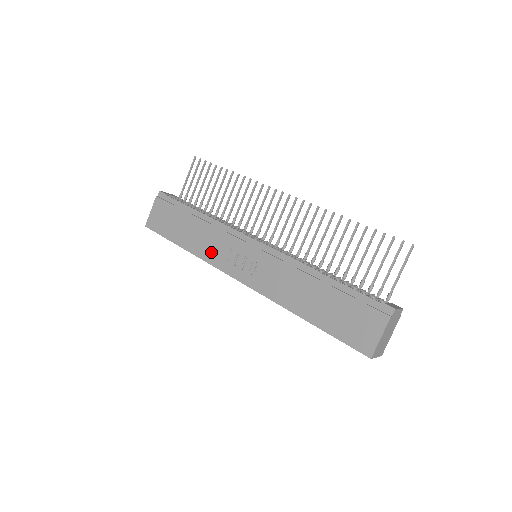
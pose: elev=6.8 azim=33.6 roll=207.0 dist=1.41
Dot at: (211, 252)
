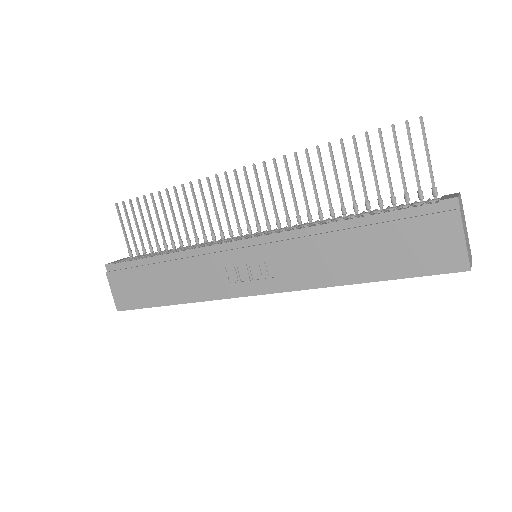
Dot at: (206, 287)
